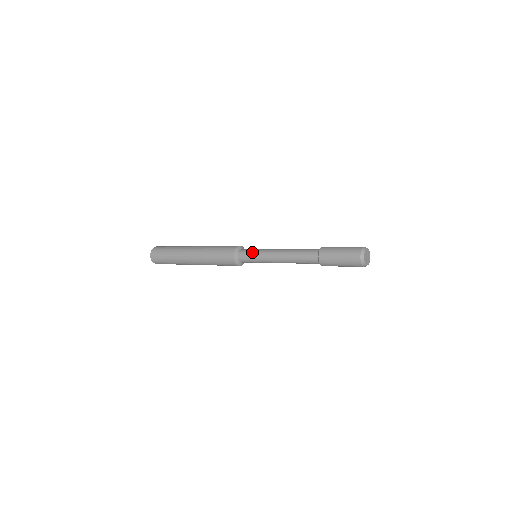
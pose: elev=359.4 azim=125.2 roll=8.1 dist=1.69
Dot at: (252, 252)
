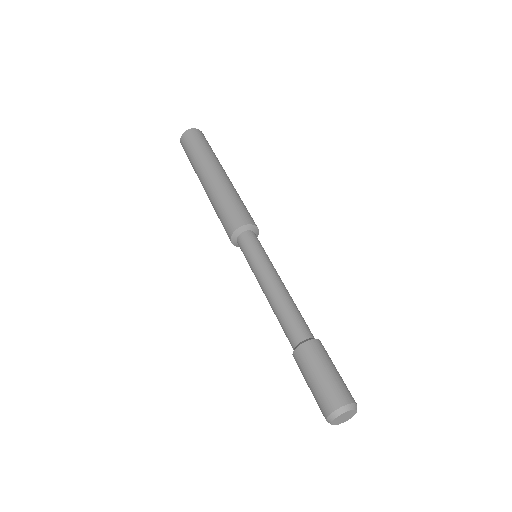
Dot at: (251, 250)
